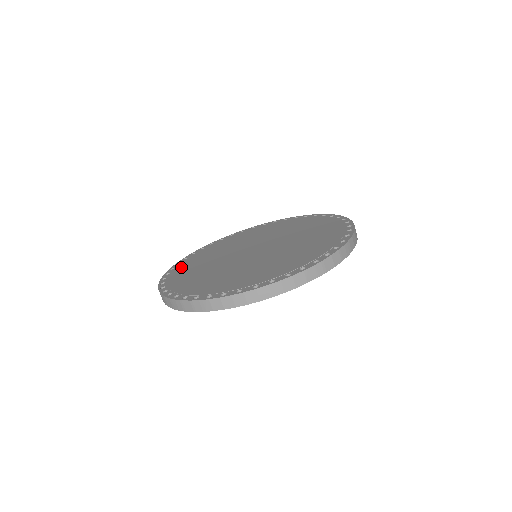
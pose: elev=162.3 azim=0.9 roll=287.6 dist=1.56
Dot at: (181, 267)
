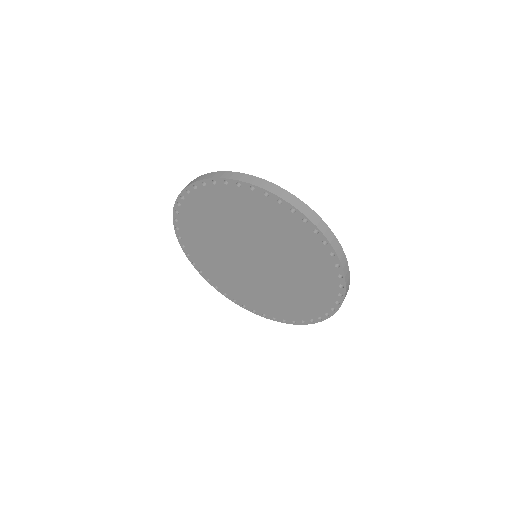
Dot at: occluded
